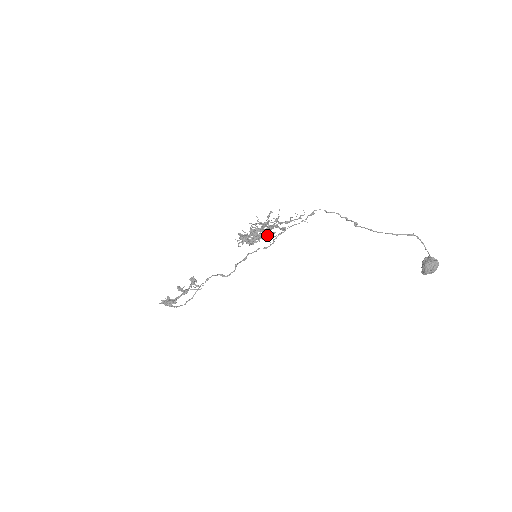
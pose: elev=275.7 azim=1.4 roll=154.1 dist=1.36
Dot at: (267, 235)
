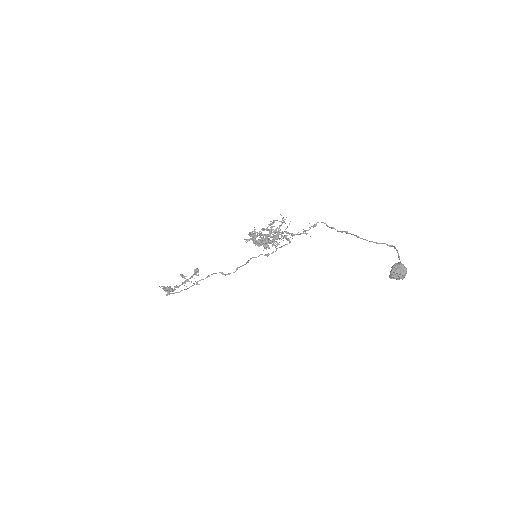
Dot at: (273, 242)
